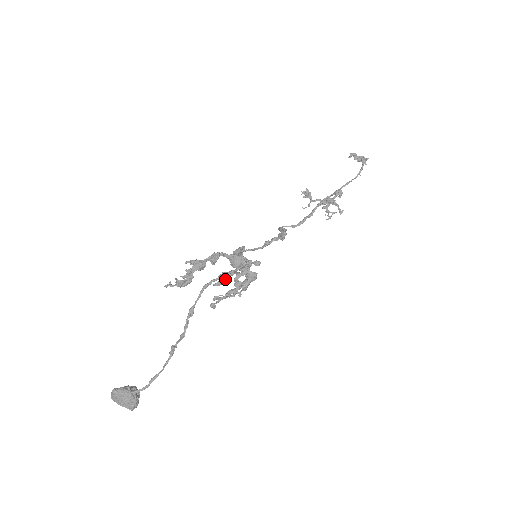
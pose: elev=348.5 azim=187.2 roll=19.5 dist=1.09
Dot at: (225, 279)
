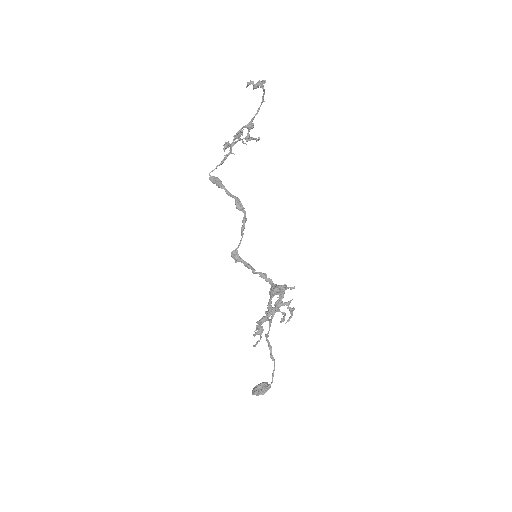
Dot at: (280, 311)
